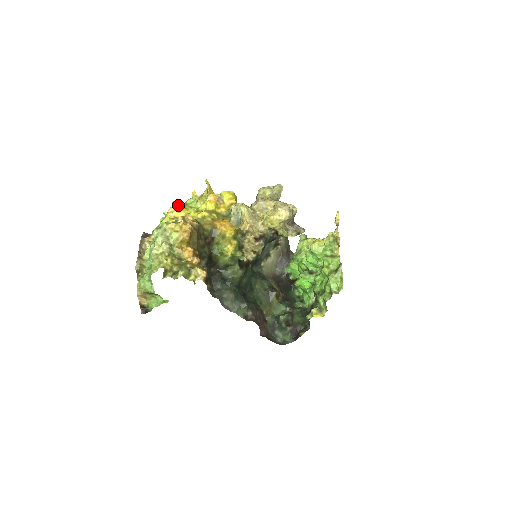
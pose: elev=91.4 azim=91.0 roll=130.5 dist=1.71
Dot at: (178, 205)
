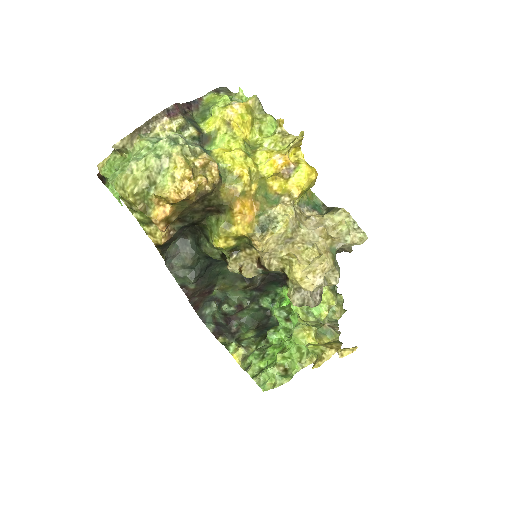
Dot at: (255, 107)
